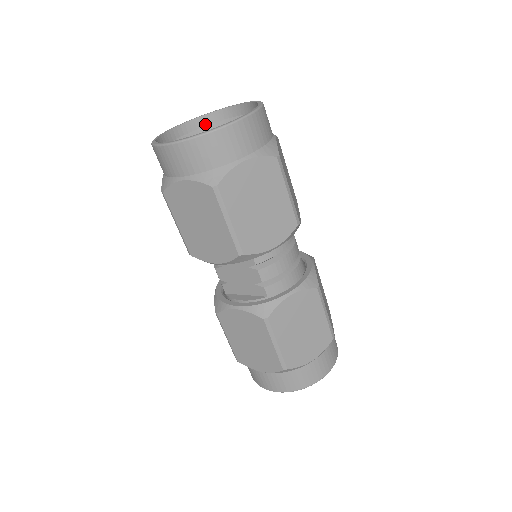
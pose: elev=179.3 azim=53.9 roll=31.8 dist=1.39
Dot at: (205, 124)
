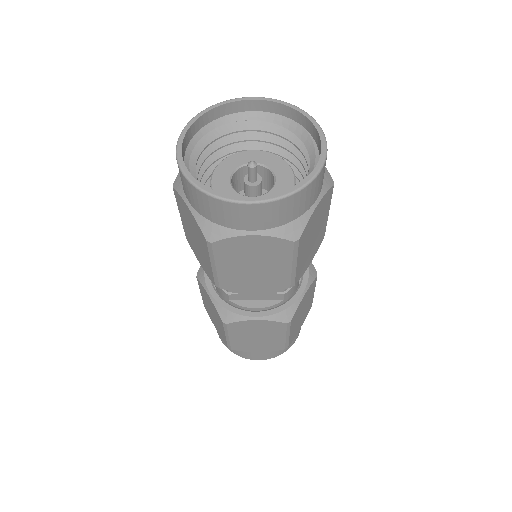
Dot at: (208, 121)
